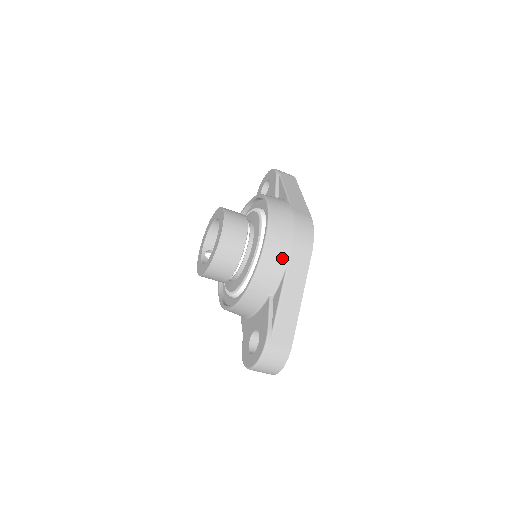
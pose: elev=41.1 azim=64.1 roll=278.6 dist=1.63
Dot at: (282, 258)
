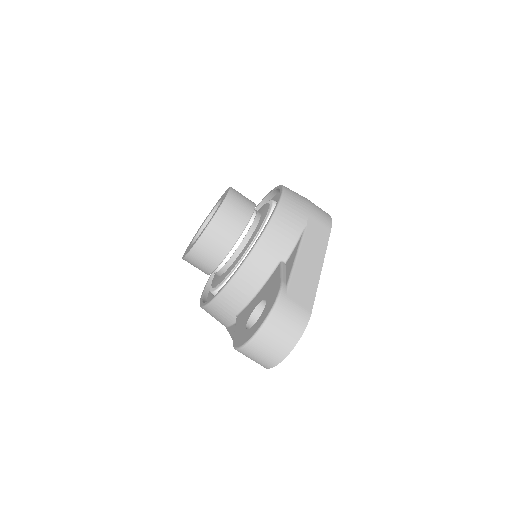
Dot at: (299, 220)
